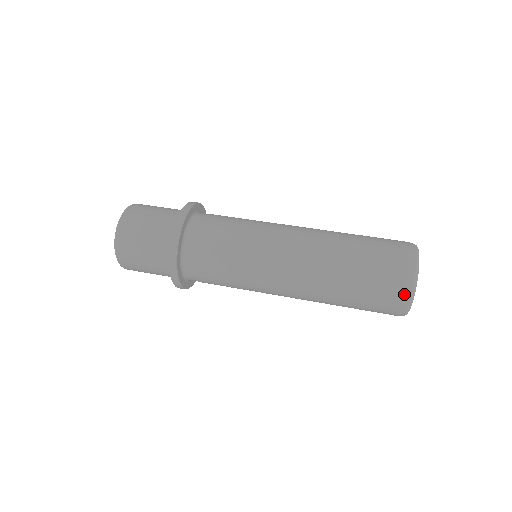
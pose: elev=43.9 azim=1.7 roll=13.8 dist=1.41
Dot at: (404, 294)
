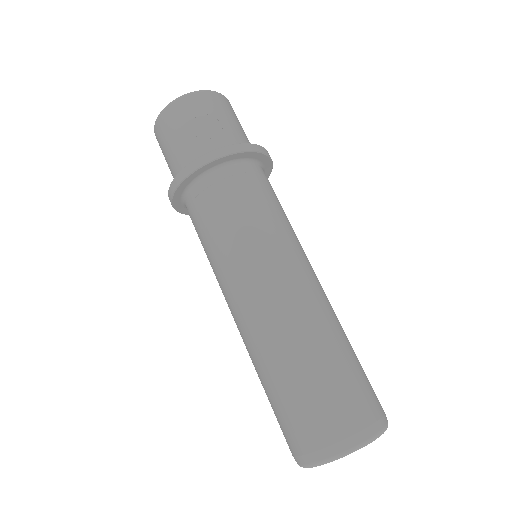
Dot at: (301, 456)
